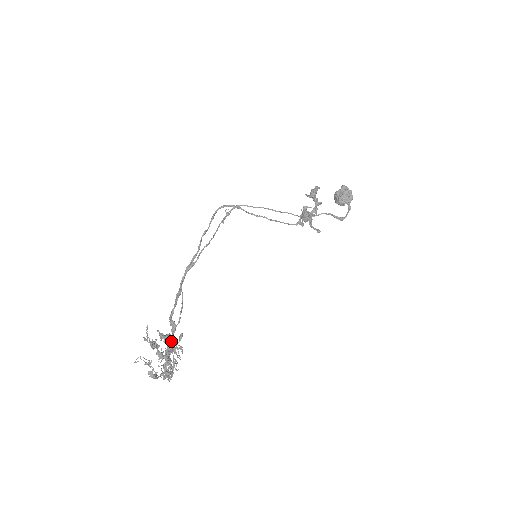
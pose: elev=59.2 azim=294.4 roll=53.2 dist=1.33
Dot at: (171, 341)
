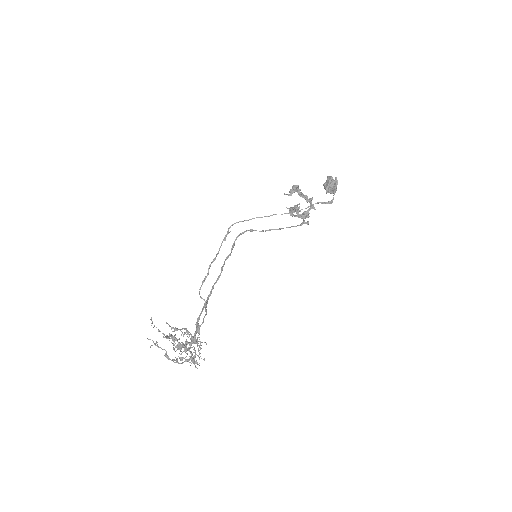
Dot at: (191, 335)
